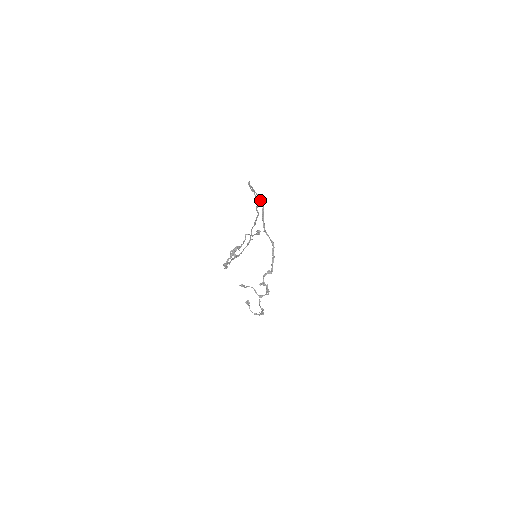
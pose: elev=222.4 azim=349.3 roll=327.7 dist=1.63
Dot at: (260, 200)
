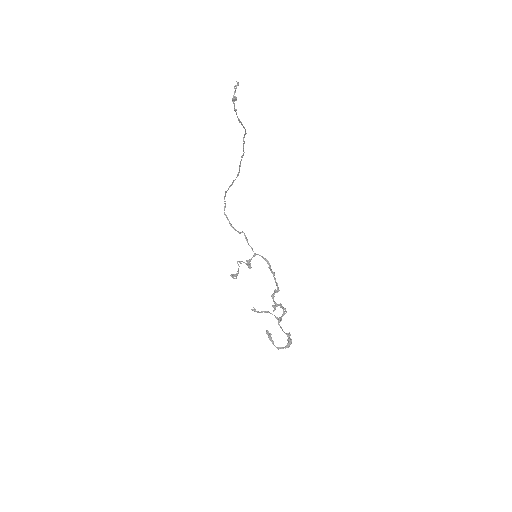
Dot at: (239, 232)
